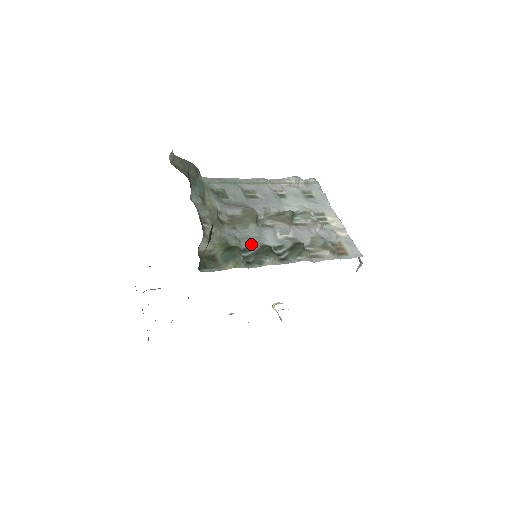
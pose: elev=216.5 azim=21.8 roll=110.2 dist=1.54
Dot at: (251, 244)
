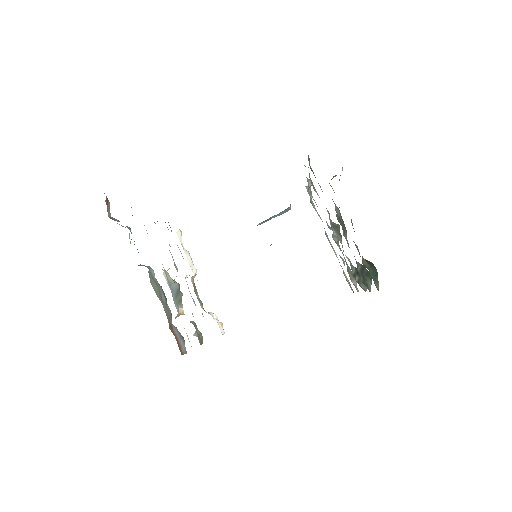
Dot at: occluded
